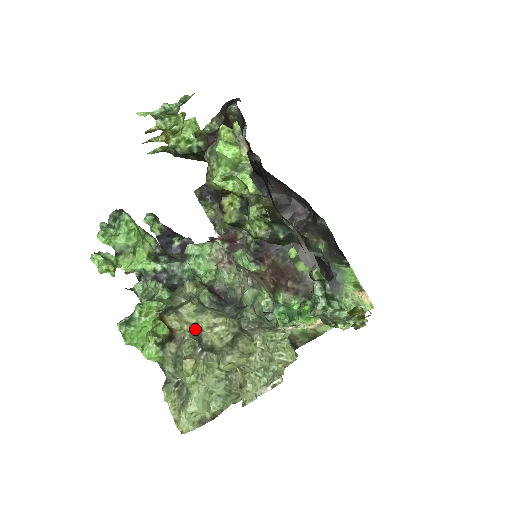
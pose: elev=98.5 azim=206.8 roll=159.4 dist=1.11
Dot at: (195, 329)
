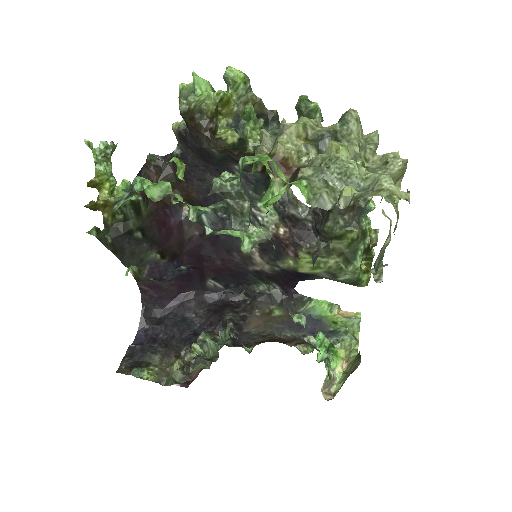
Dot at: (307, 139)
